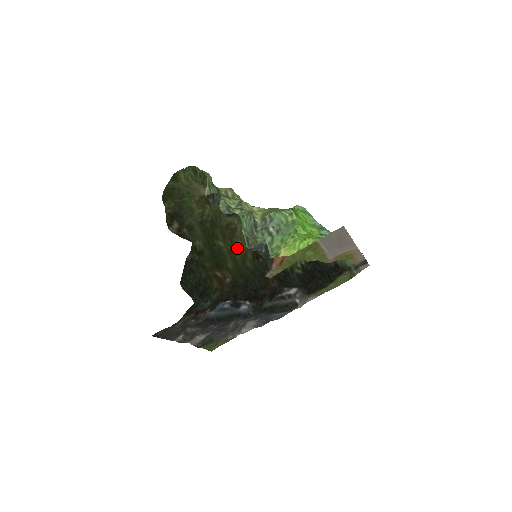
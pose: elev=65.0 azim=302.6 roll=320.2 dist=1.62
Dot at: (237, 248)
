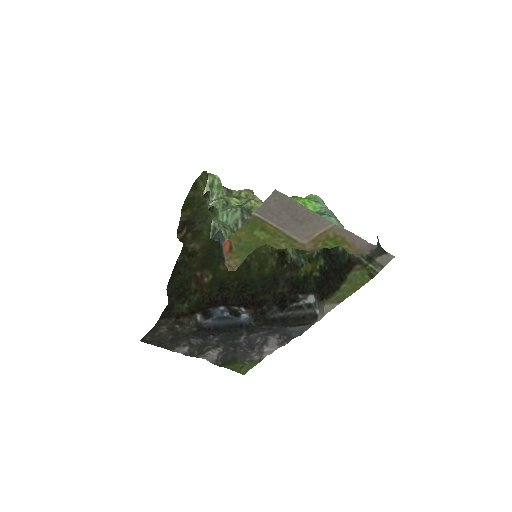
Dot at: (254, 253)
